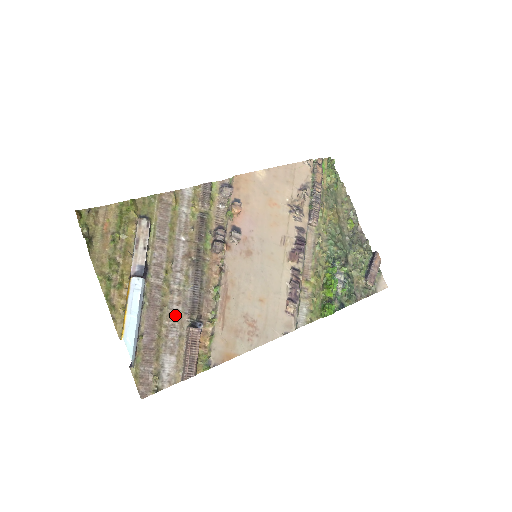
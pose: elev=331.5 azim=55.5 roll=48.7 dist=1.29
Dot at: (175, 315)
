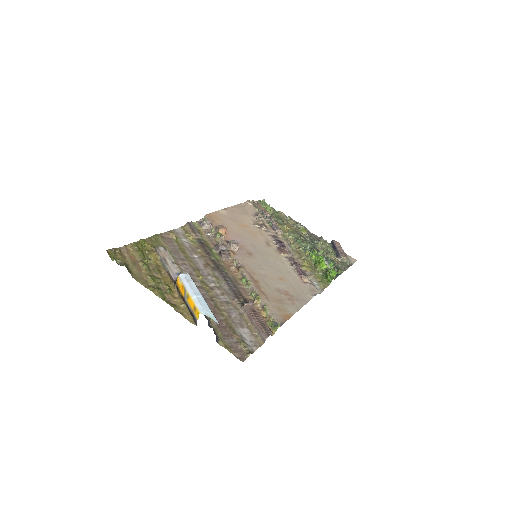
Dot at: (226, 302)
